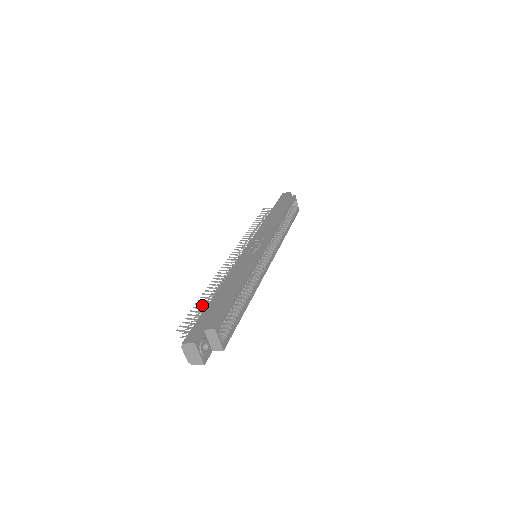
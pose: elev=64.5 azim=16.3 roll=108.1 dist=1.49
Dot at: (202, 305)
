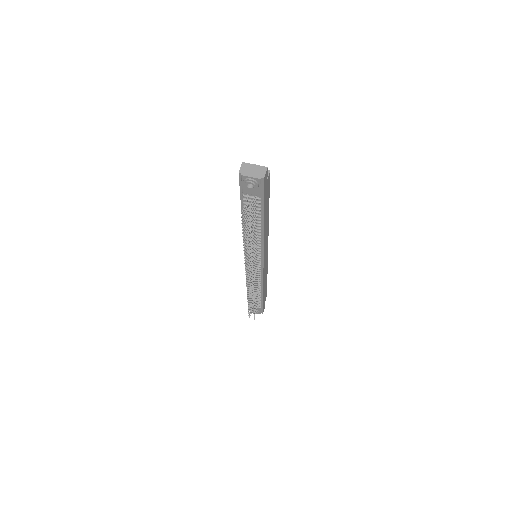
Dot at: (246, 230)
